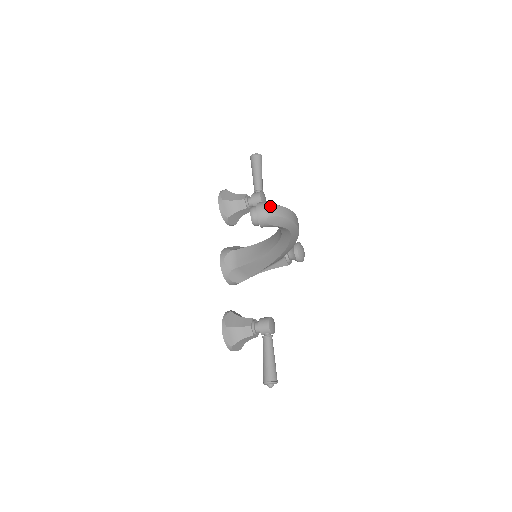
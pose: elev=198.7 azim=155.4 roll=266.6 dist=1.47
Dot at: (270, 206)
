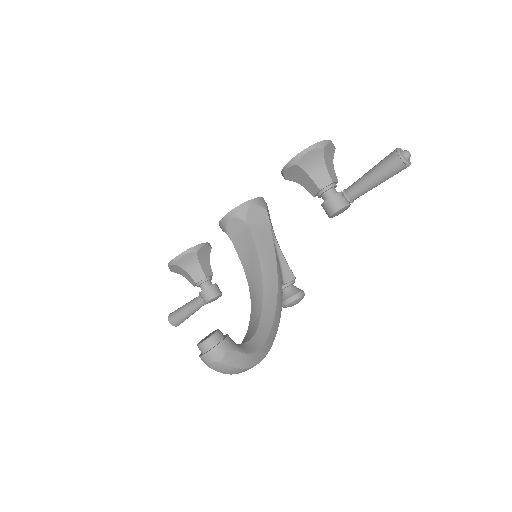
Dot at: (221, 365)
